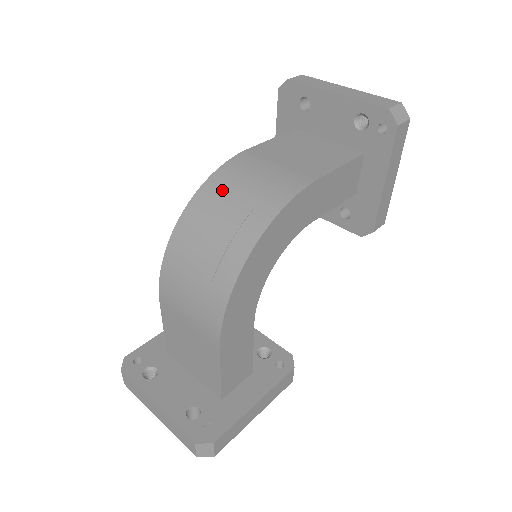
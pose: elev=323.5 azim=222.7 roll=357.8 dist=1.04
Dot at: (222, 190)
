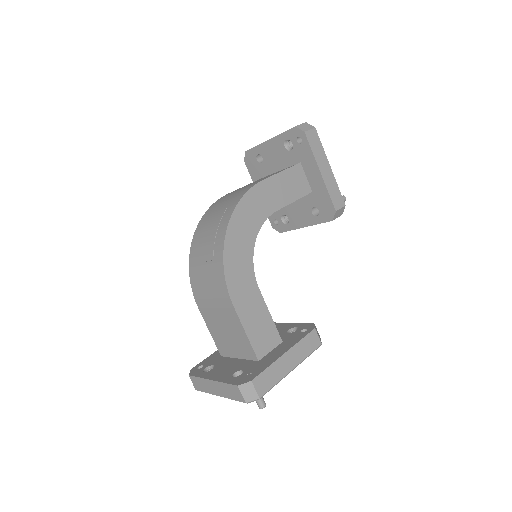
Dot at: (211, 213)
